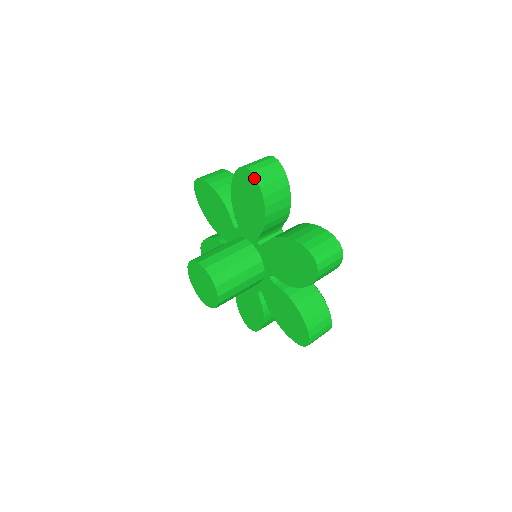
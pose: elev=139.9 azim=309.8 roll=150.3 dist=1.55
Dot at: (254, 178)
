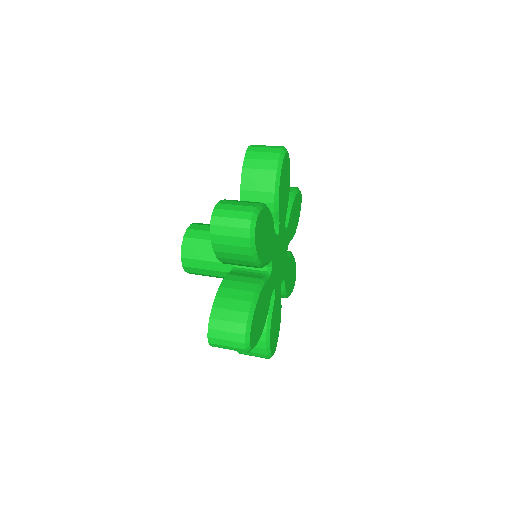
Dot at: (211, 231)
